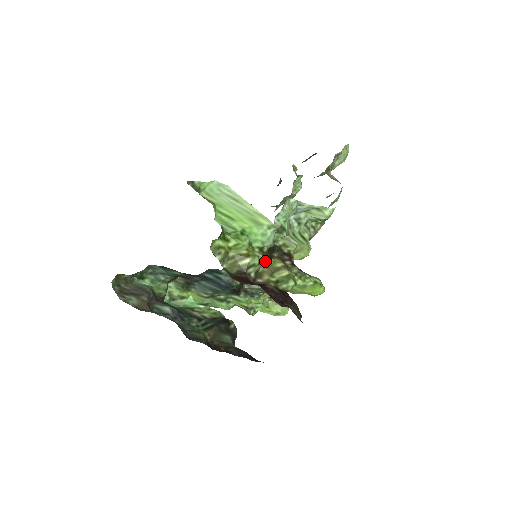
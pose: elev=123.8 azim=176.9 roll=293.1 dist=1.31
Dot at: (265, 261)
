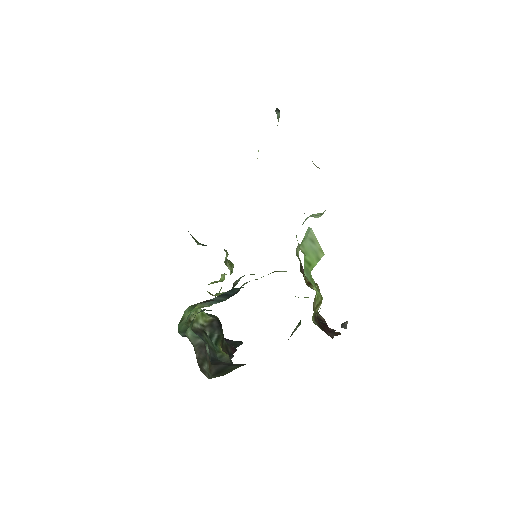
Dot at: (316, 293)
